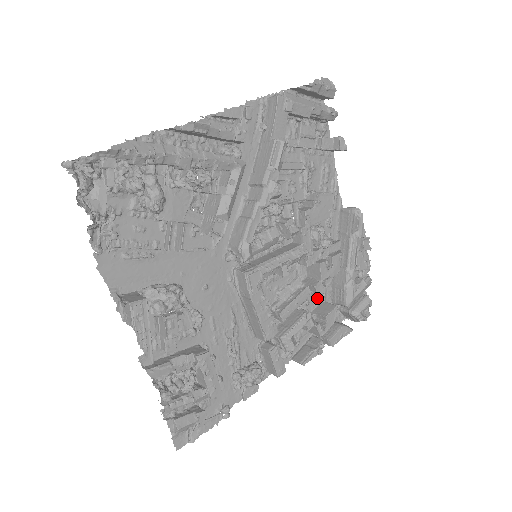
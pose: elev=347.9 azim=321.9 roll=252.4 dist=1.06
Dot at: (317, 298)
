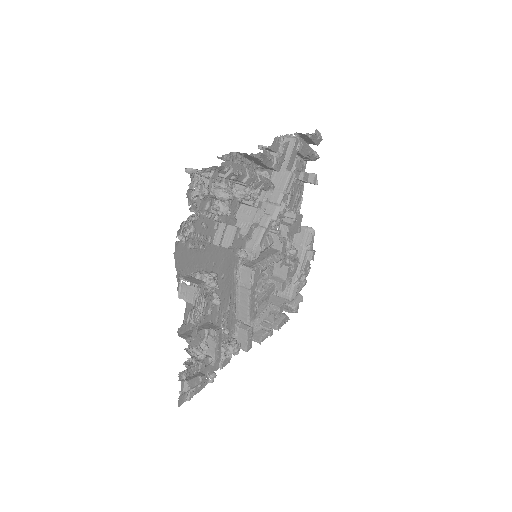
Dot at: occluded
